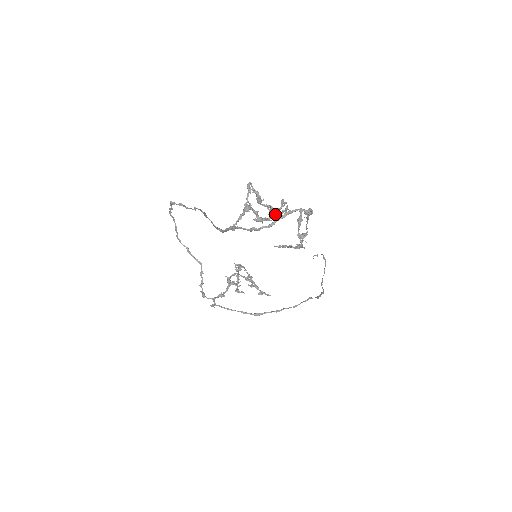
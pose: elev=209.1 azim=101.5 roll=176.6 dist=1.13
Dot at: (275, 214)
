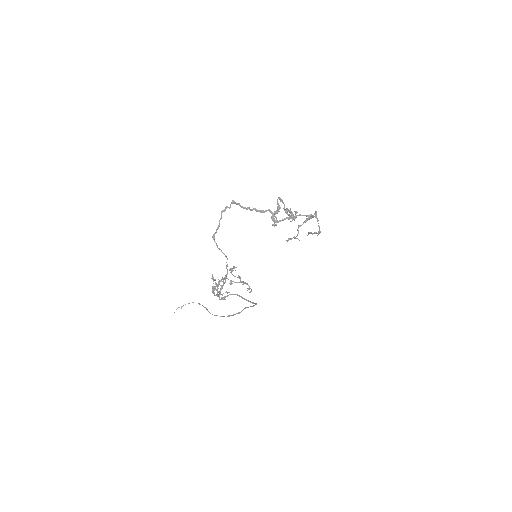
Dot at: (296, 217)
